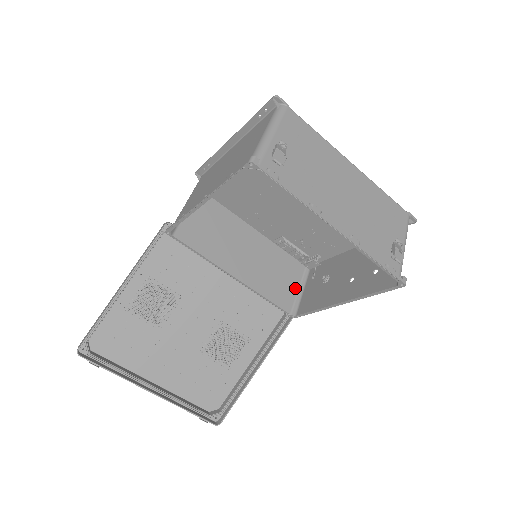
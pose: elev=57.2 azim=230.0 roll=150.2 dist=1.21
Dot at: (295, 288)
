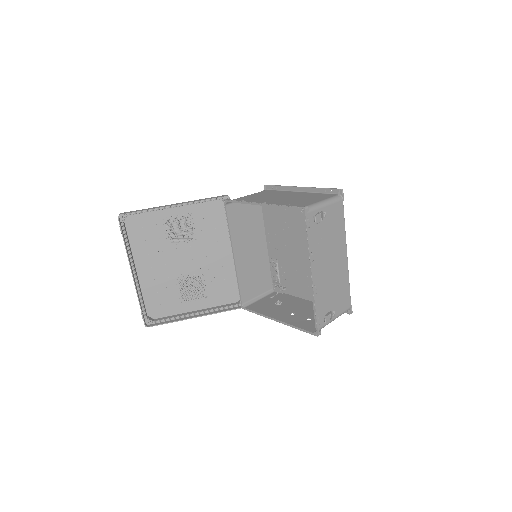
Dot at: (257, 294)
